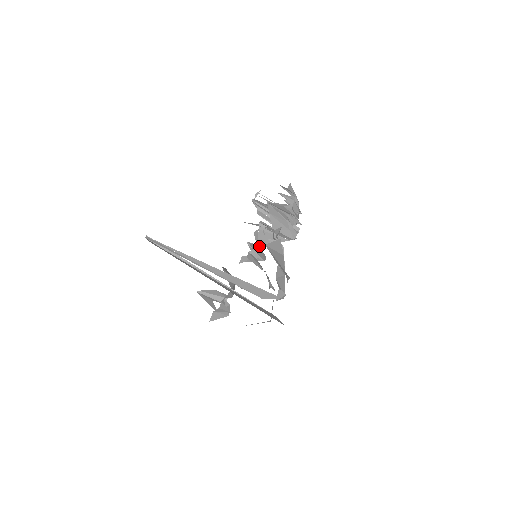
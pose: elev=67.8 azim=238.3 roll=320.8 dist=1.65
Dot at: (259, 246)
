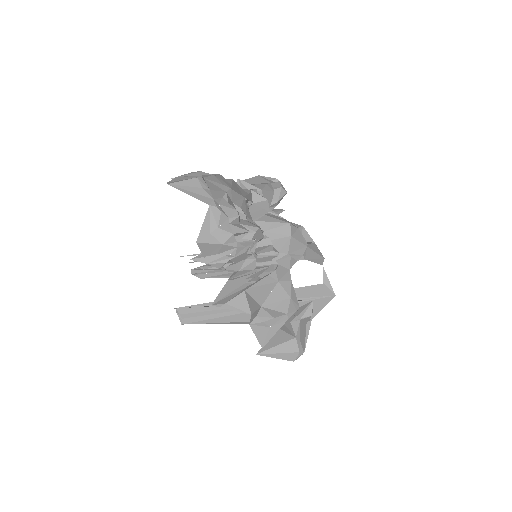
Dot at: occluded
